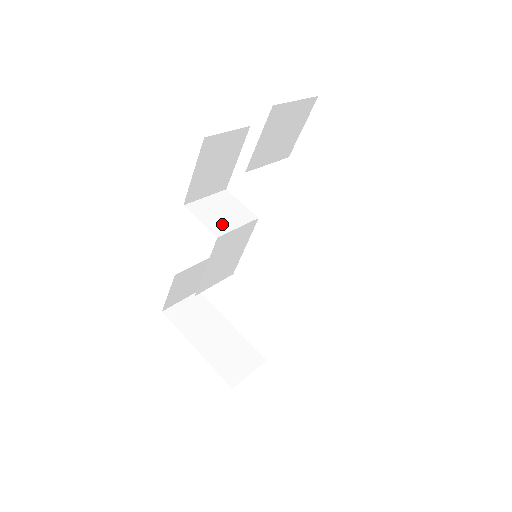
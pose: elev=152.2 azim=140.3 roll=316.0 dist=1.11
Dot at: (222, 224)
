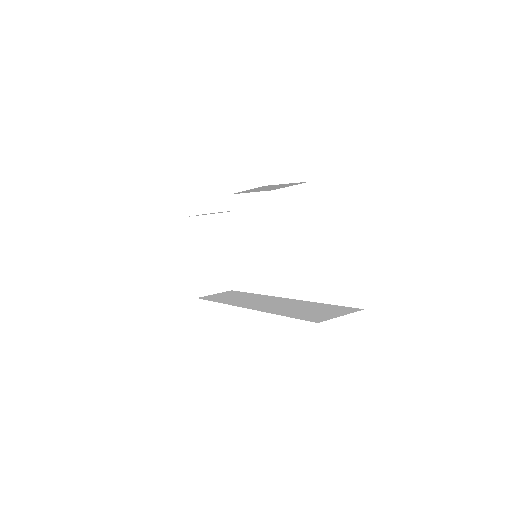
Dot at: (248, 224)
